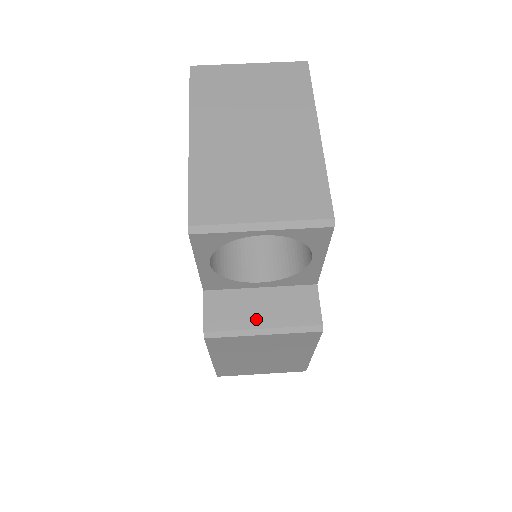
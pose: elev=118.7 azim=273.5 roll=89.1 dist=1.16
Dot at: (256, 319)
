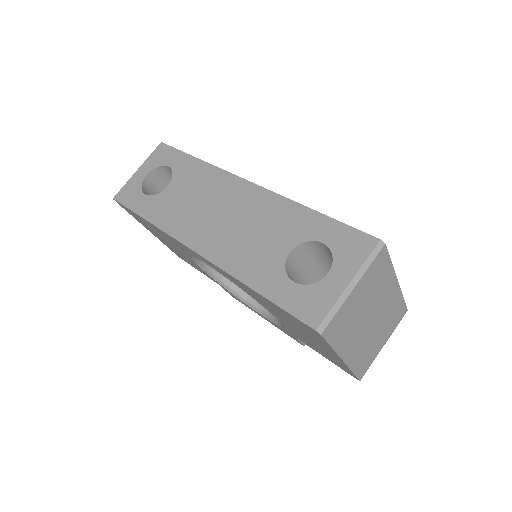
Dot at: occluded
